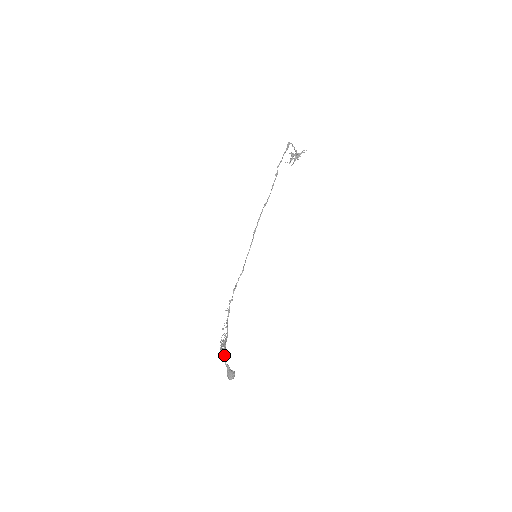
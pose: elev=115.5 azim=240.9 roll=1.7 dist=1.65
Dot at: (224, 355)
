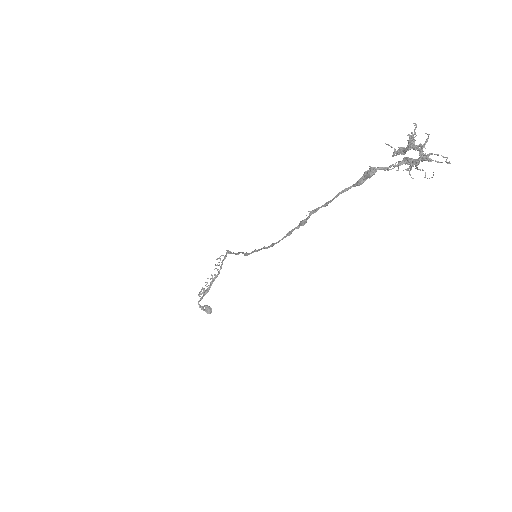
Dot at: occluded
